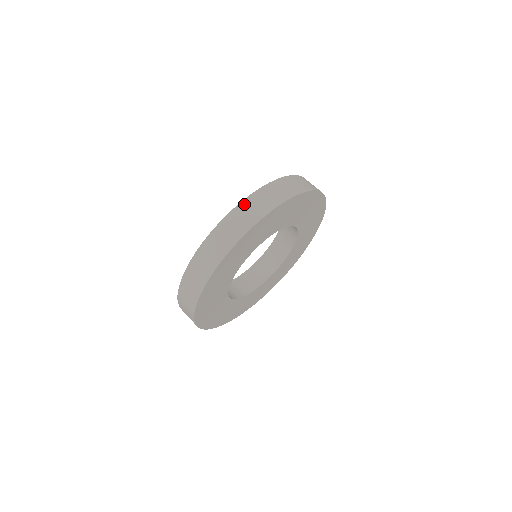
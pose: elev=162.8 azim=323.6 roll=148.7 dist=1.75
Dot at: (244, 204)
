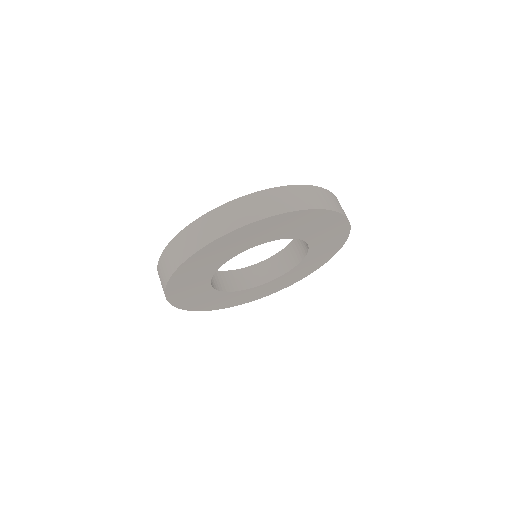
Dot at: (182, 234)
